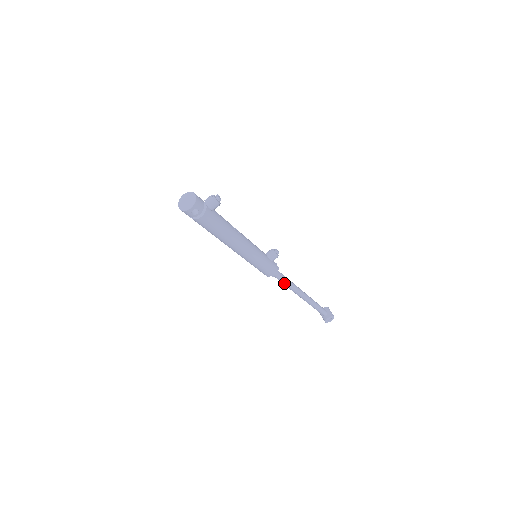
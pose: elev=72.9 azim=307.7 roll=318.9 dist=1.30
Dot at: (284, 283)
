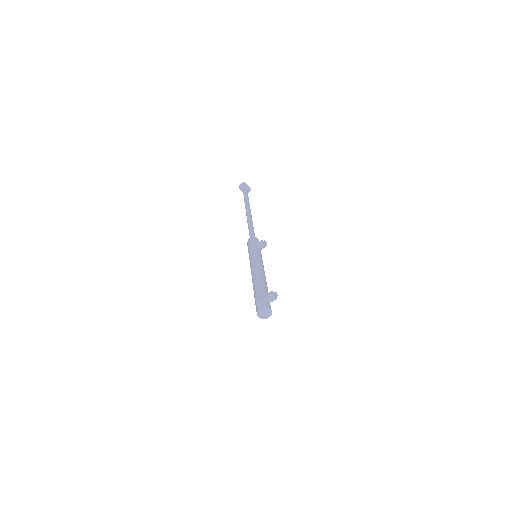
Dot at: occluded
